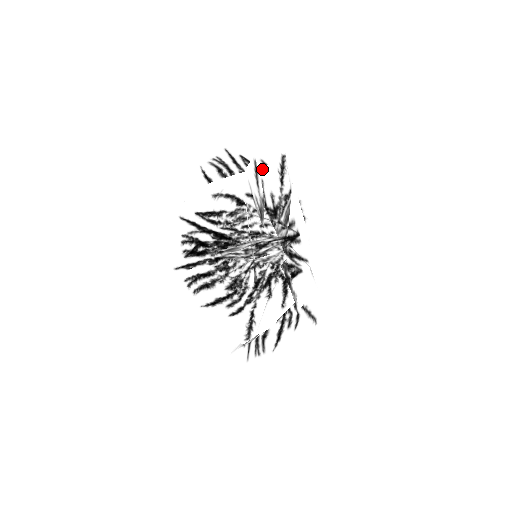
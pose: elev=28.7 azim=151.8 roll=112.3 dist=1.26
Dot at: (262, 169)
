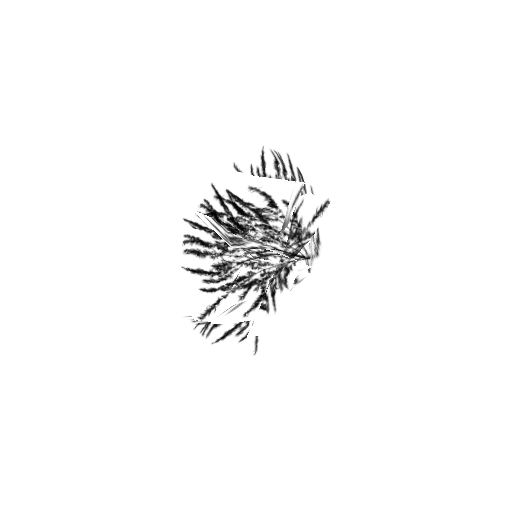
Dot at: (308, 193)
